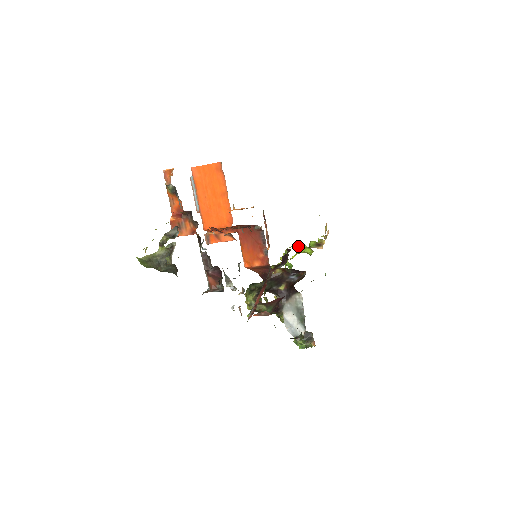
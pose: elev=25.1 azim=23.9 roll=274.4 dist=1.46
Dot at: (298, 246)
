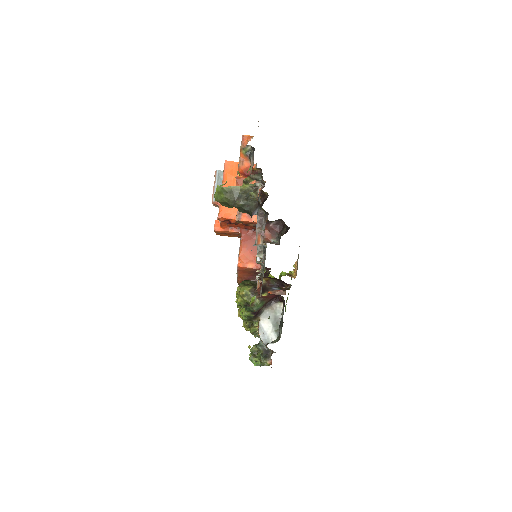
Dot at: occluded
